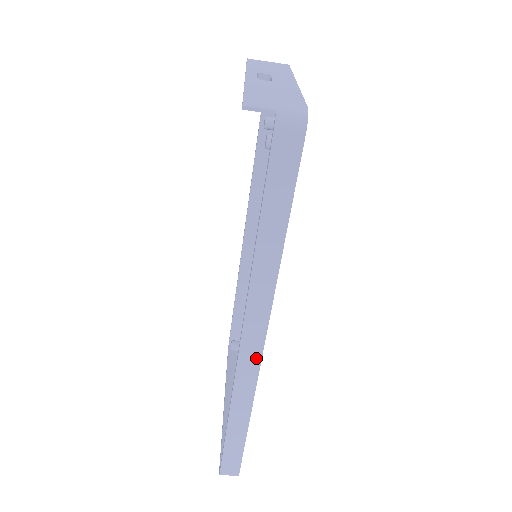
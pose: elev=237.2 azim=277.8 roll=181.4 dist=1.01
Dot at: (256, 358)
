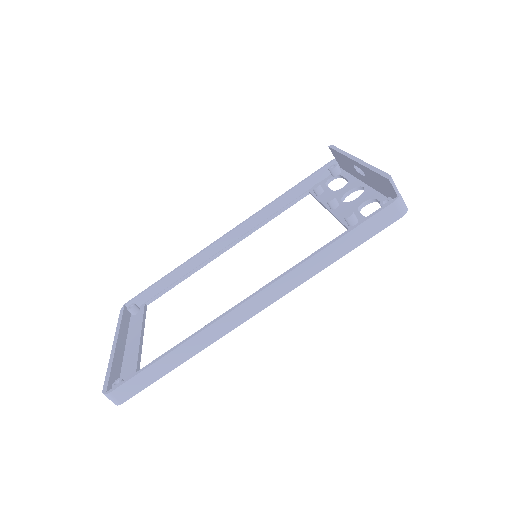
Dot at: (244, 318)
